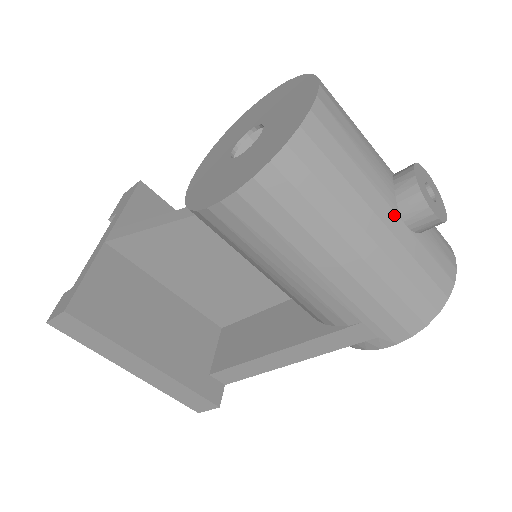
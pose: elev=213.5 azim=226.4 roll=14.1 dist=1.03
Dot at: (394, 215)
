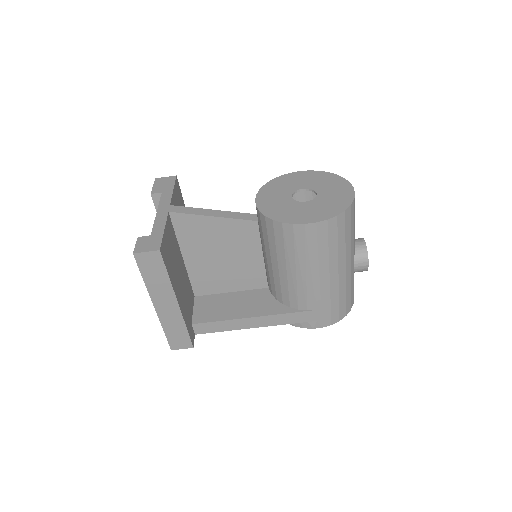
Dot at: (353, 260)
